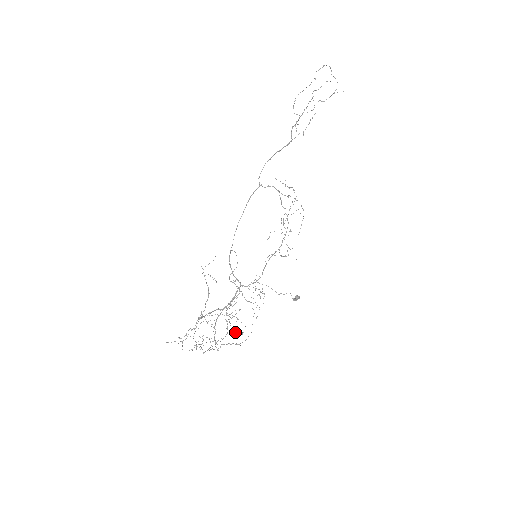
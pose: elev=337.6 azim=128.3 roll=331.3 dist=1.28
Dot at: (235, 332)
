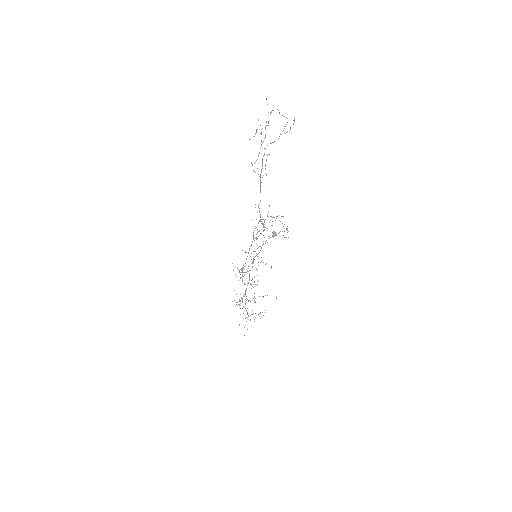
Dot at: occluded
